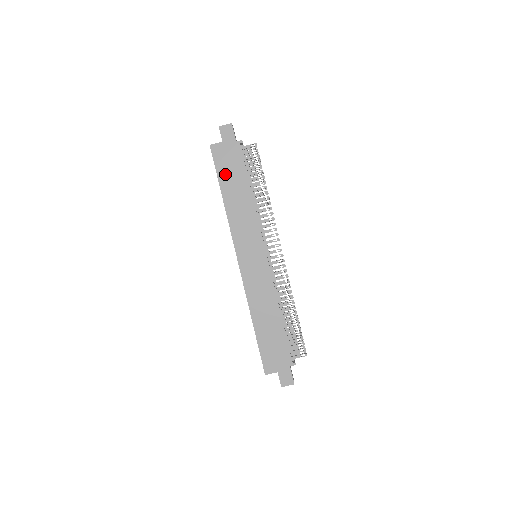
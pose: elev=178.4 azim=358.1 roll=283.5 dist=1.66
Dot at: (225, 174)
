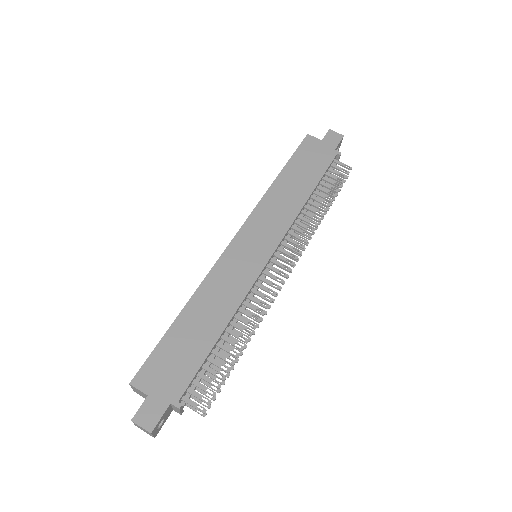
Dot at: (299, 162)
